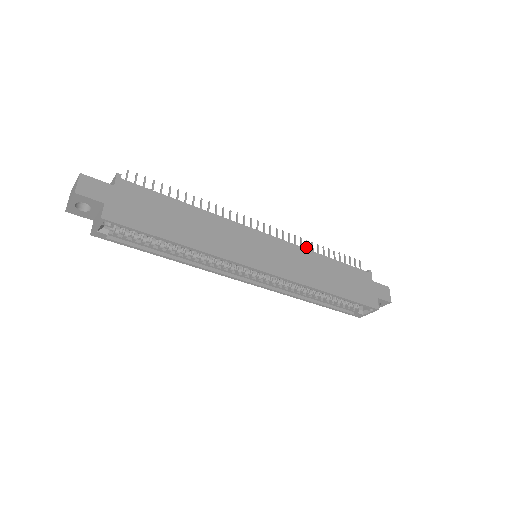
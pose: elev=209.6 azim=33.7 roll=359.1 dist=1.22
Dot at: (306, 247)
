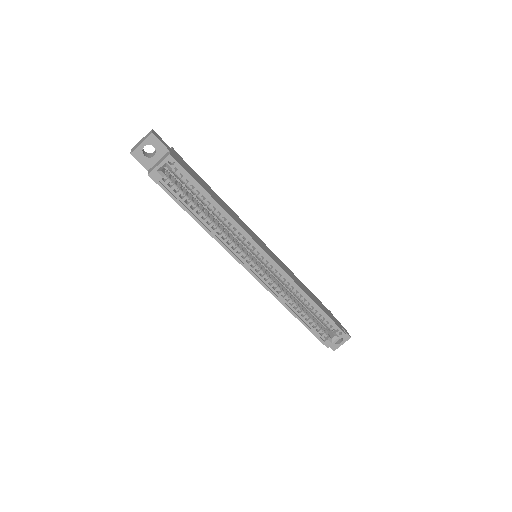
Dot at: occluded
